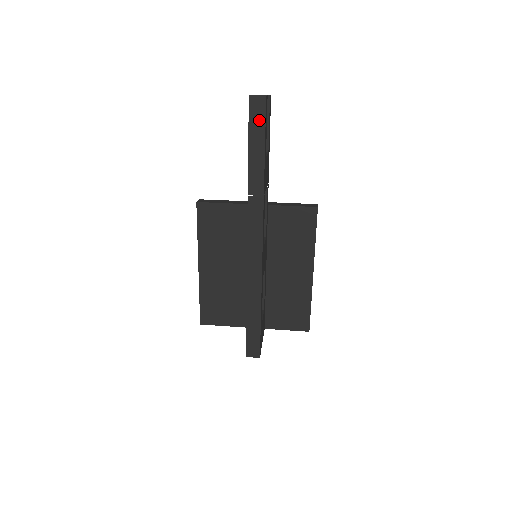
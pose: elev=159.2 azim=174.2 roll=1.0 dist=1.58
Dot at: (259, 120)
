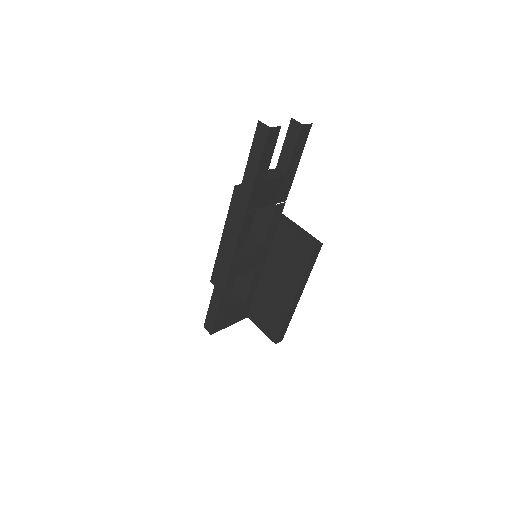
Dot at: (260, 146)
